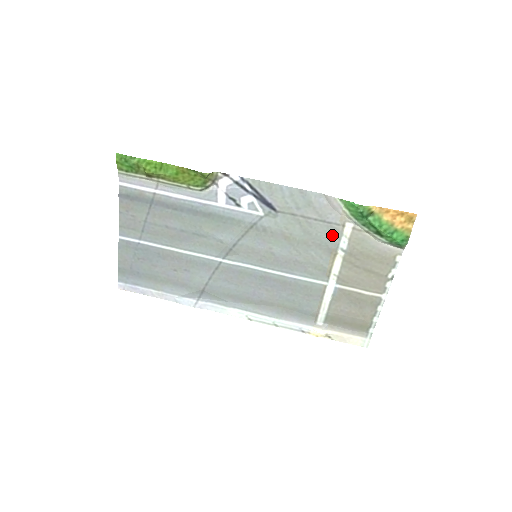
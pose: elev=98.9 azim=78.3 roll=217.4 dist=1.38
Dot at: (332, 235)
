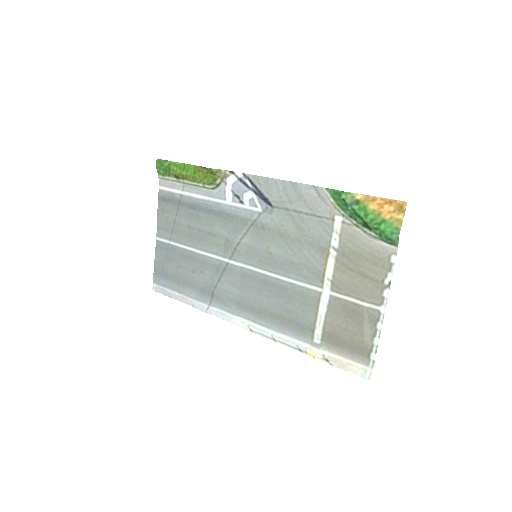
Dot at: (323, 231)
